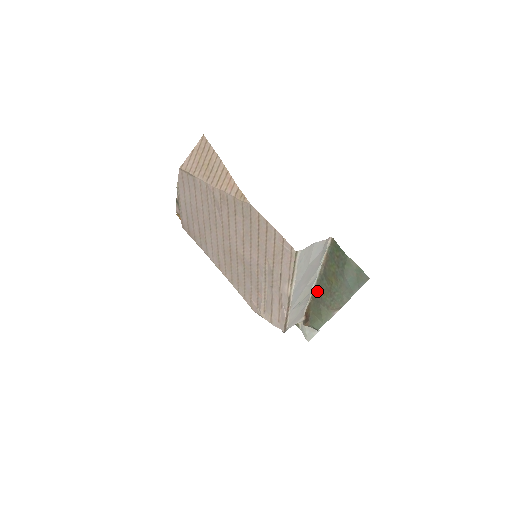
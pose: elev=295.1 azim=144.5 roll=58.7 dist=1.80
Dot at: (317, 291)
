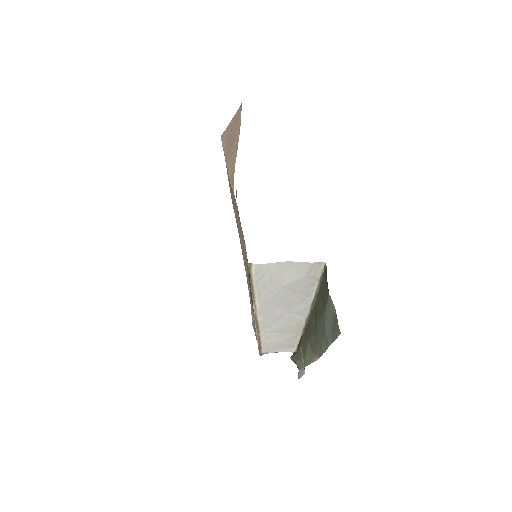
Dot at: (308, 324)
